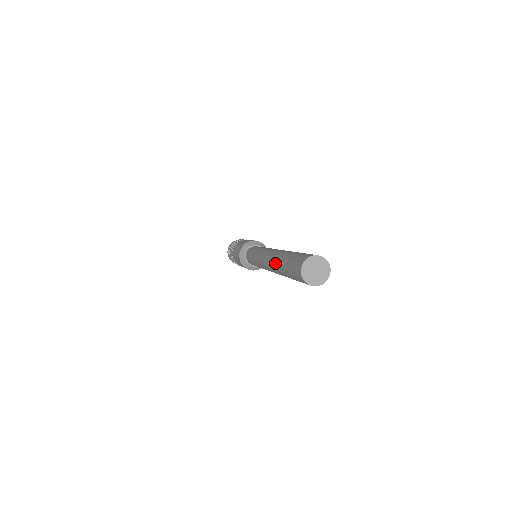
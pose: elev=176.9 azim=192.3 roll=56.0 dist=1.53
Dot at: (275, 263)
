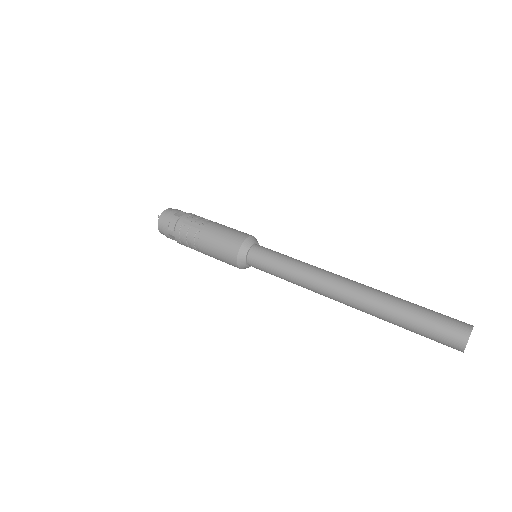
Dot at: occluded
